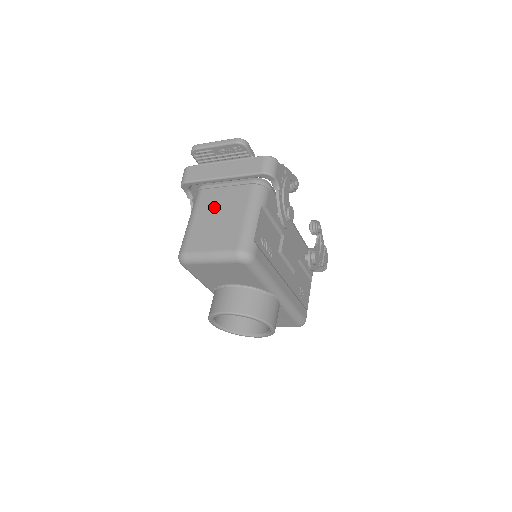
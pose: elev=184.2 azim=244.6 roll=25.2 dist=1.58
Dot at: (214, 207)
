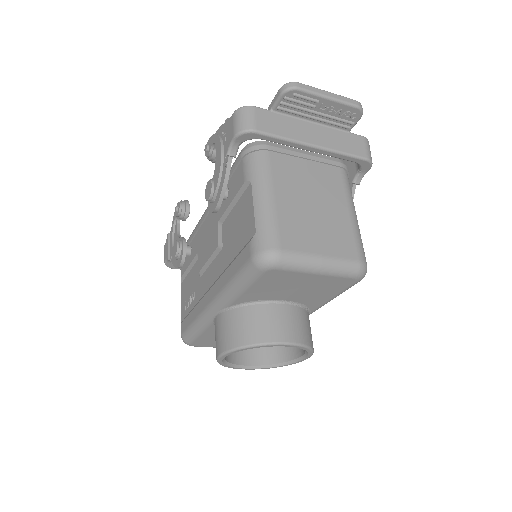
Dot at: (301, 186)
